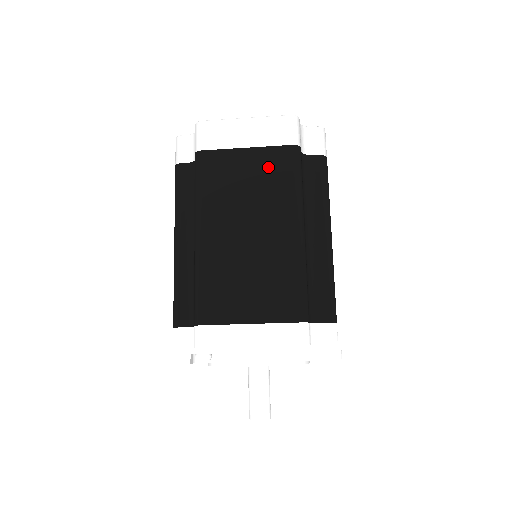
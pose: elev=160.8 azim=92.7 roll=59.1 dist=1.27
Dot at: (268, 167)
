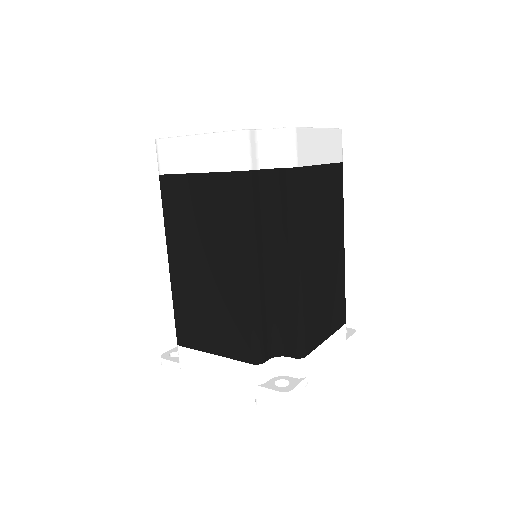
Dot at: (218, 198)
